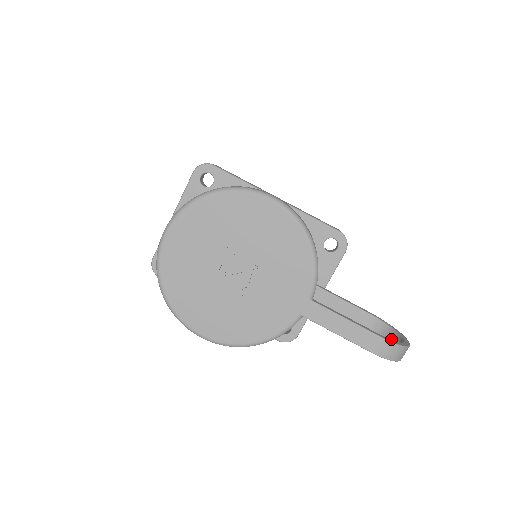
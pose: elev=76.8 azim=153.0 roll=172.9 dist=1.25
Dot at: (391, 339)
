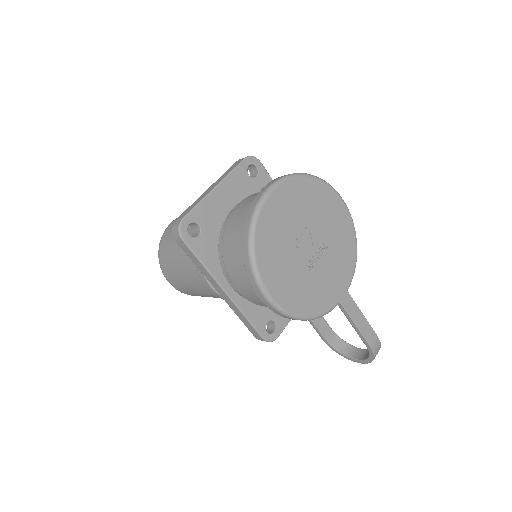
Dot at: (349, 351)
